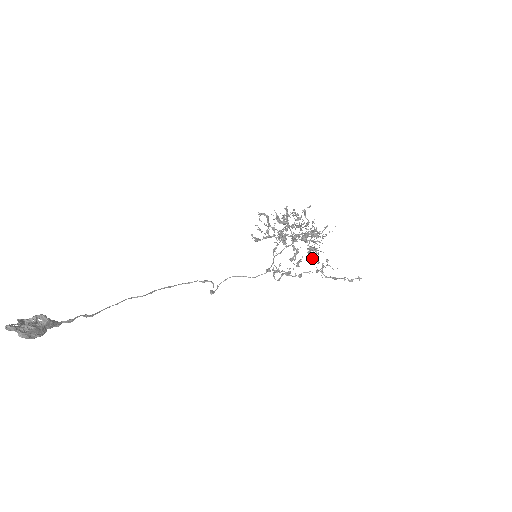
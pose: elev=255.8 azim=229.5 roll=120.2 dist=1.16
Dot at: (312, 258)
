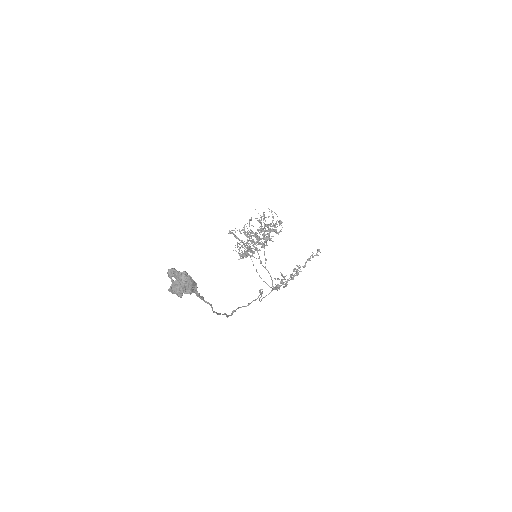
Dot at: (281, 223)
